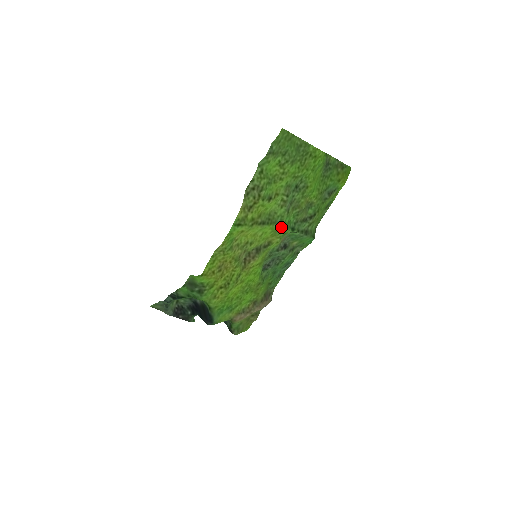
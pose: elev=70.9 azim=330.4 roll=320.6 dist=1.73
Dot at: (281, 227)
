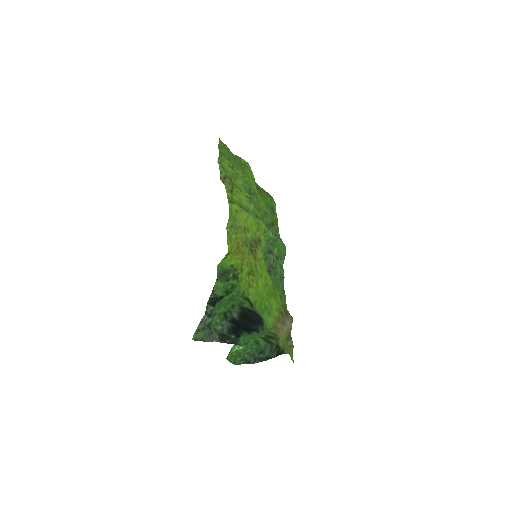
Dot at: (259, 220)
